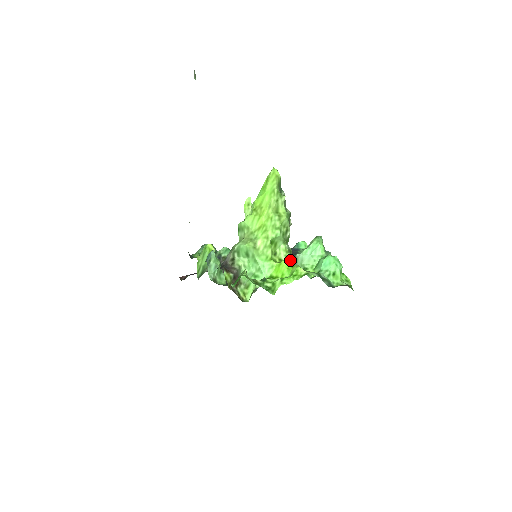
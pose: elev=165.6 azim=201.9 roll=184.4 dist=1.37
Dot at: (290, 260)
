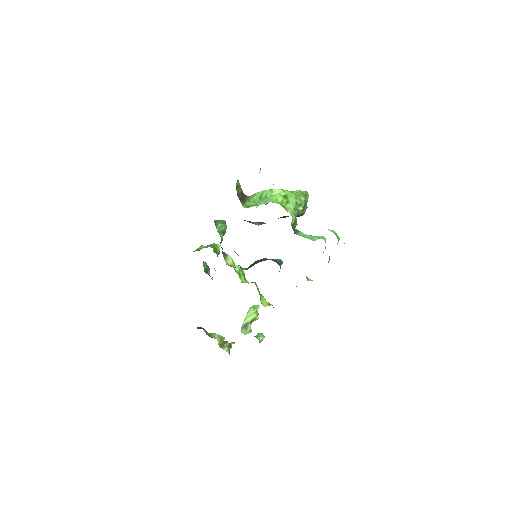
Dot at: occluded
